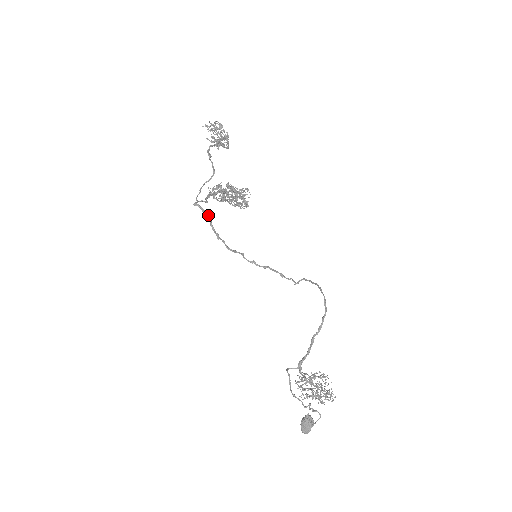
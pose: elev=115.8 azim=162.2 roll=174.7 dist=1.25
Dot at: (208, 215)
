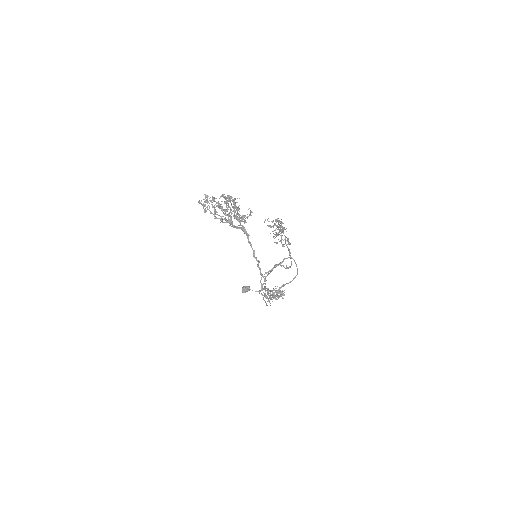
Dot at: occluded
